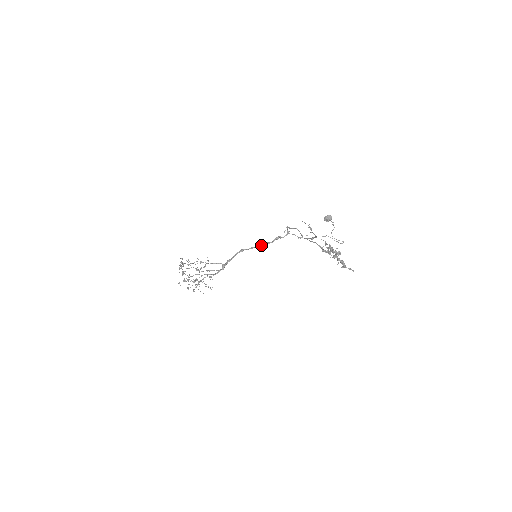
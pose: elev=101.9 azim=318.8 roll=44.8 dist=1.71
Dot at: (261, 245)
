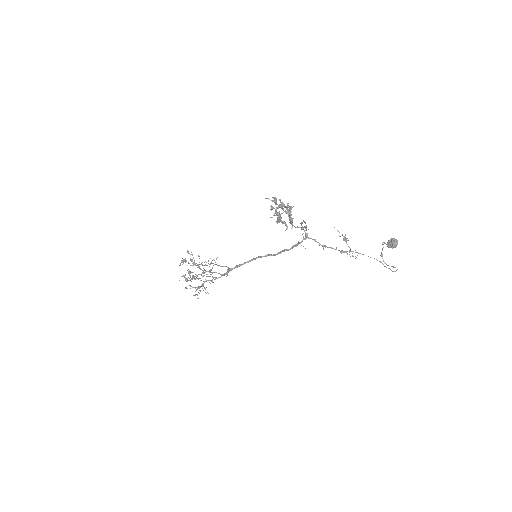
Dot at: (277, 253)
